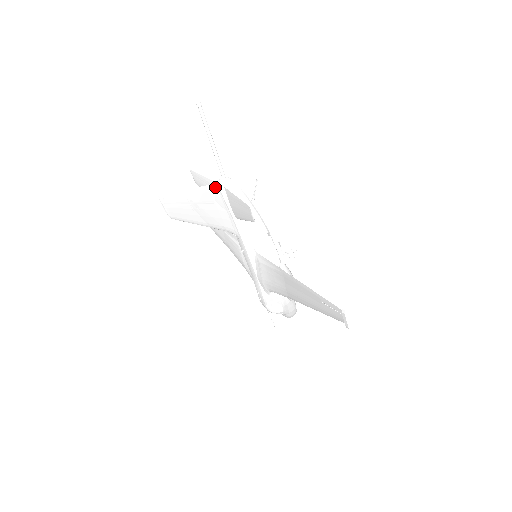
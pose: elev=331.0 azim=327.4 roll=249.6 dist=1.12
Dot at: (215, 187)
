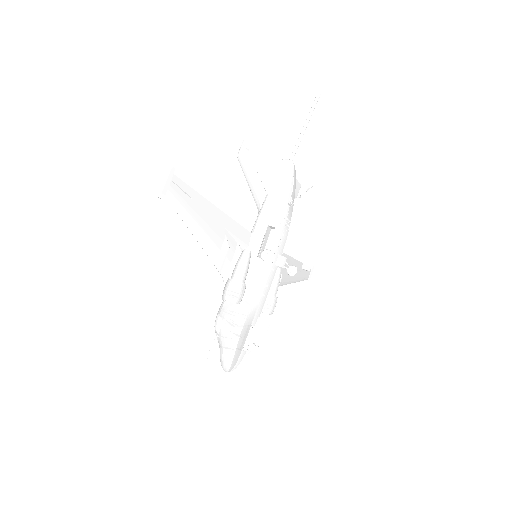
Dot at: occluded
